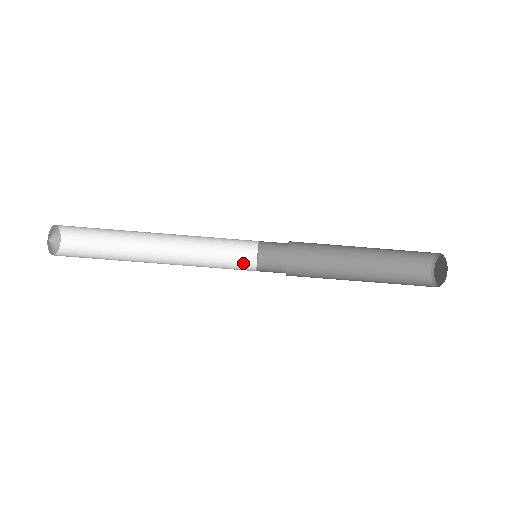
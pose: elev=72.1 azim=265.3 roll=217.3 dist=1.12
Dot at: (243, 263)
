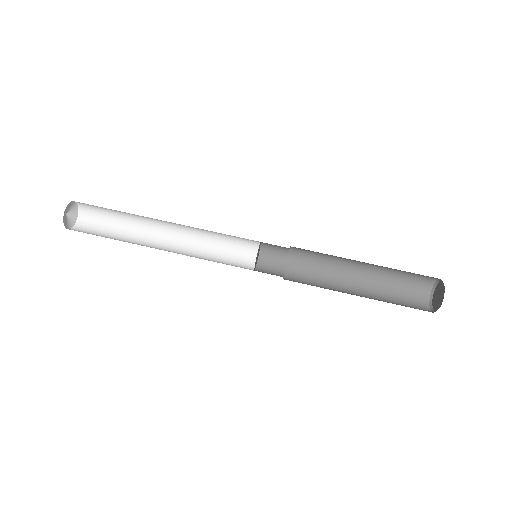
Dot at: (241, 267)
